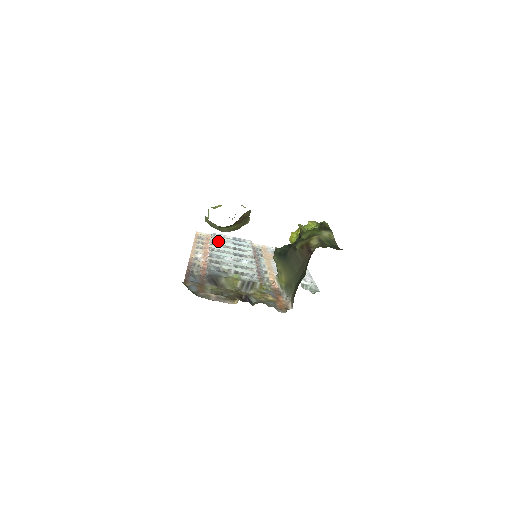
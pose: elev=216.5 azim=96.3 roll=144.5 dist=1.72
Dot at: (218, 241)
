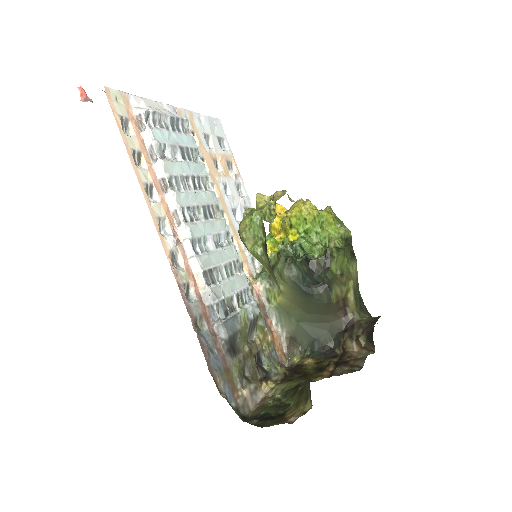
Dot at: (171, 161)
